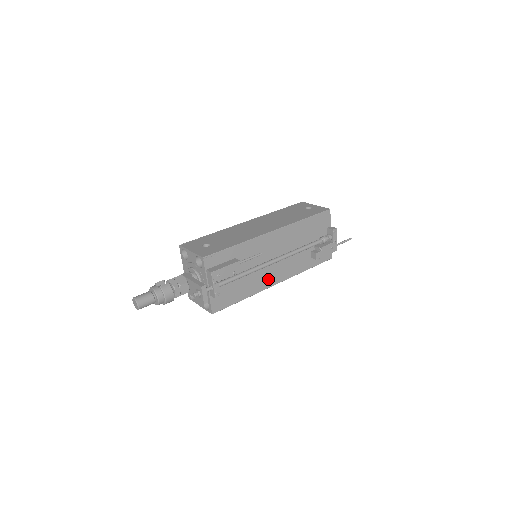
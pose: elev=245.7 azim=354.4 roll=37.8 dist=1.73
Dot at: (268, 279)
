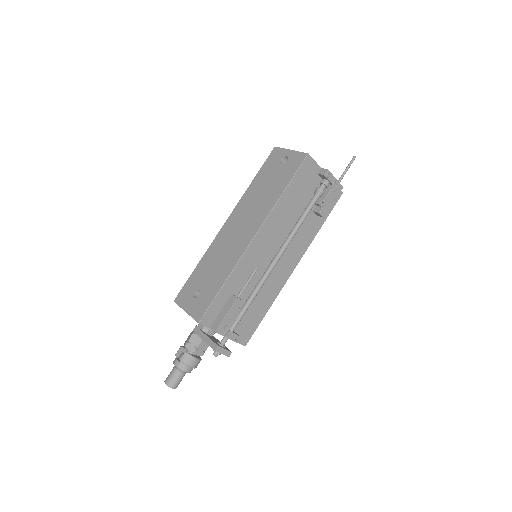
Dot at: (281, 275)
